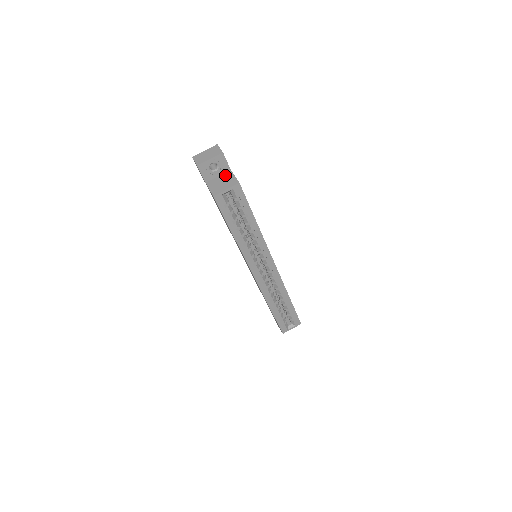
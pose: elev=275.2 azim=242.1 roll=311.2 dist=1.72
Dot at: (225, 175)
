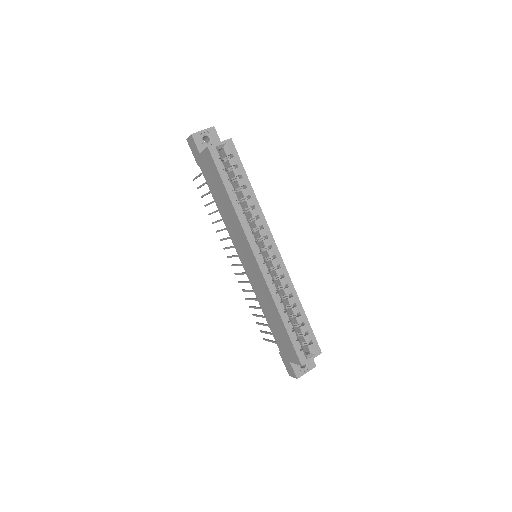
Dot at: occluded
